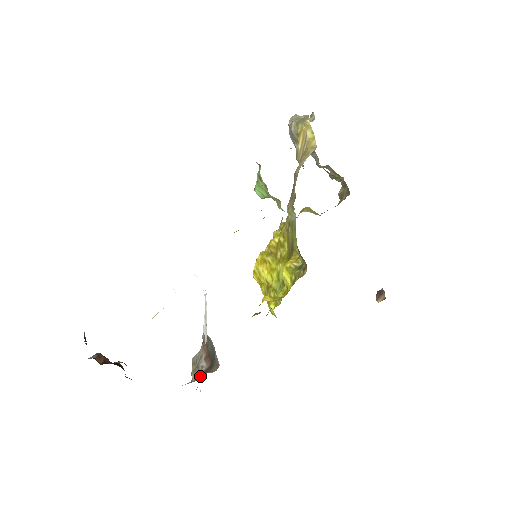
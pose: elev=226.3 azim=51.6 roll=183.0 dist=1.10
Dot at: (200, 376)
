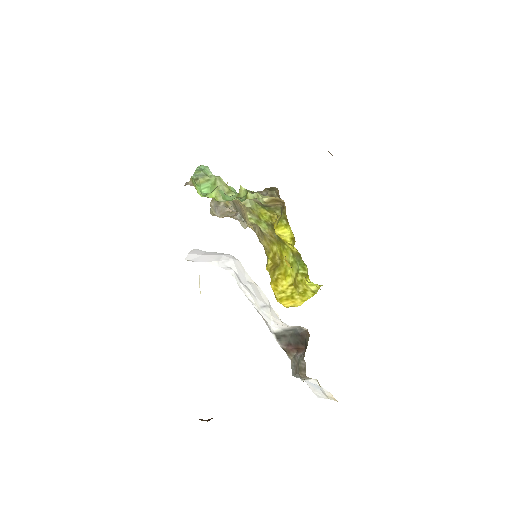
Dot at: (316, 386)
